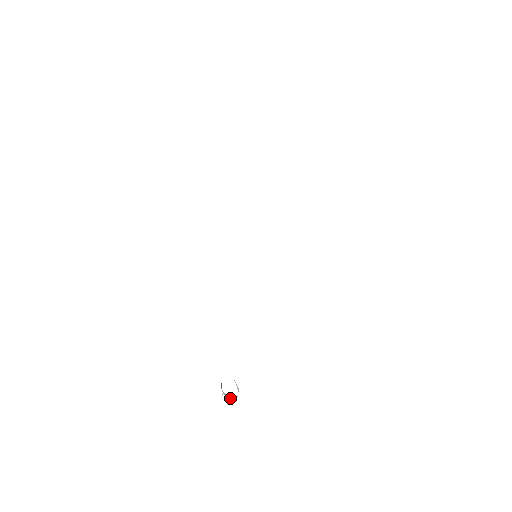
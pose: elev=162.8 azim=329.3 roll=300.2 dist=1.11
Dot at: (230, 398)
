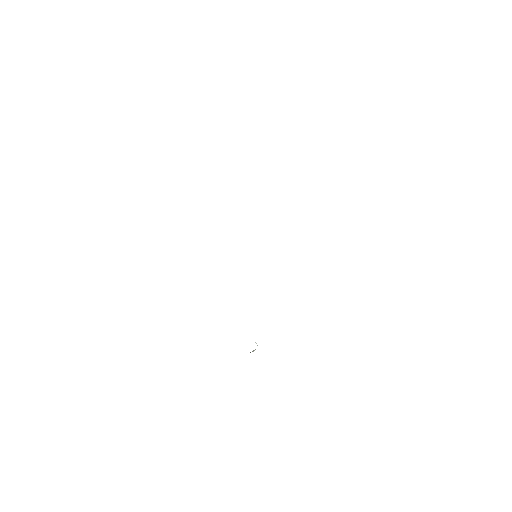
Dot at: (253, 351)
